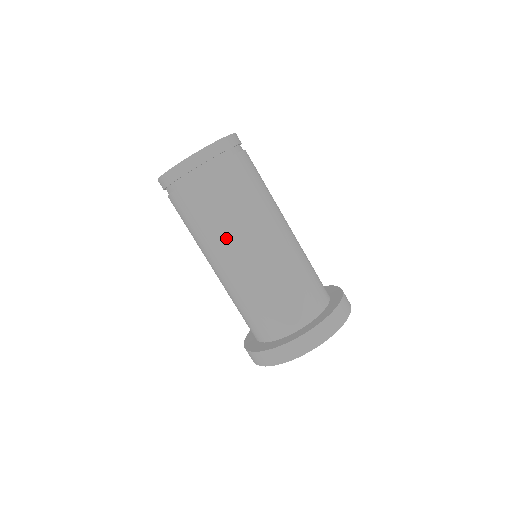
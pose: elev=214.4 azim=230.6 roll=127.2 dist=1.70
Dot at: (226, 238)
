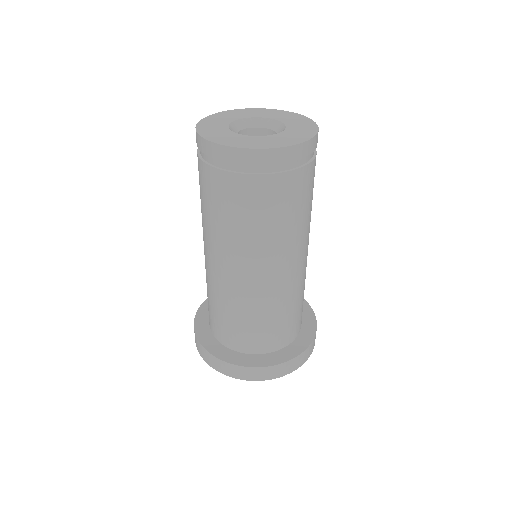
Dot at: (271, 249)
